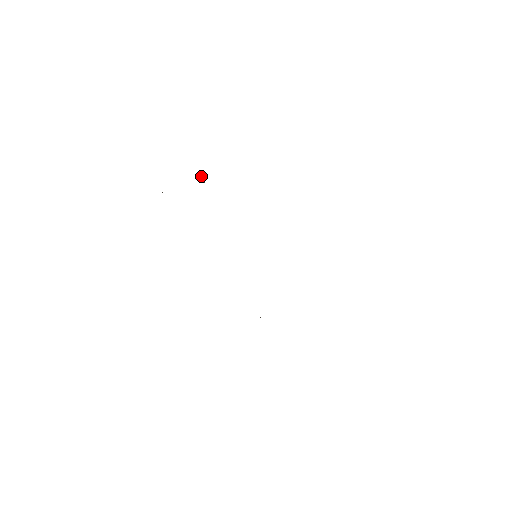
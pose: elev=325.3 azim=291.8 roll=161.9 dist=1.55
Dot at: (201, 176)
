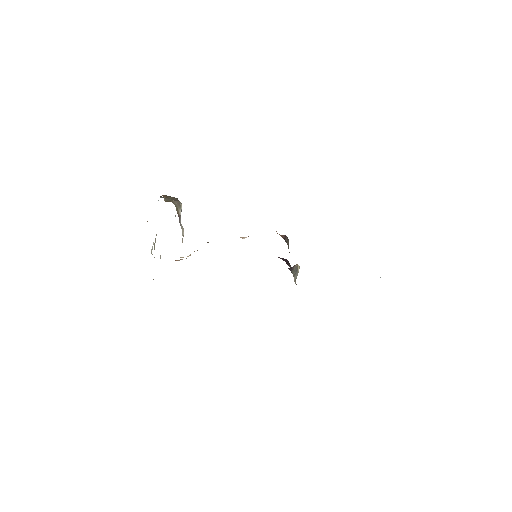
Dot at: (176, 210)
